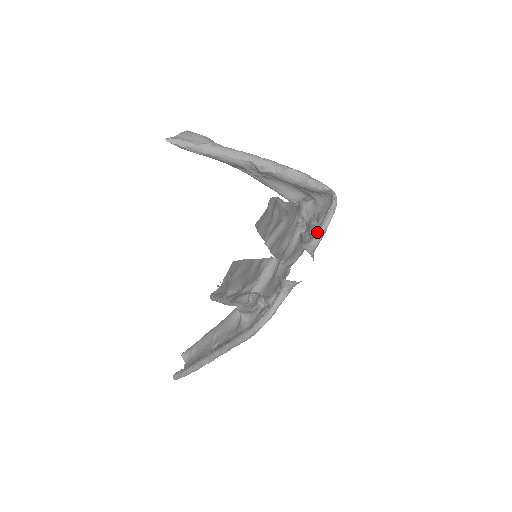
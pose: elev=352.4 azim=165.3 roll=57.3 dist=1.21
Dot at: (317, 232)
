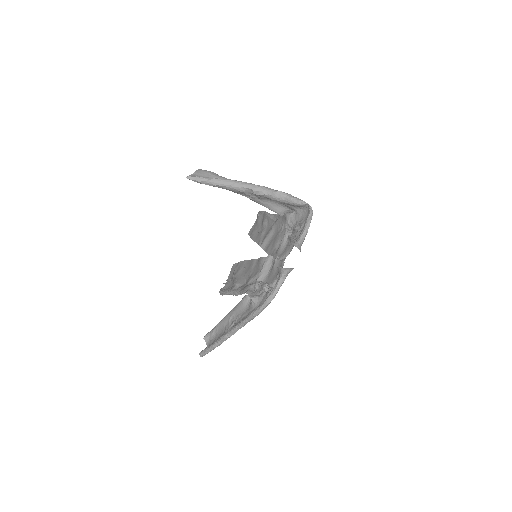
Dot at: (301, 234)
